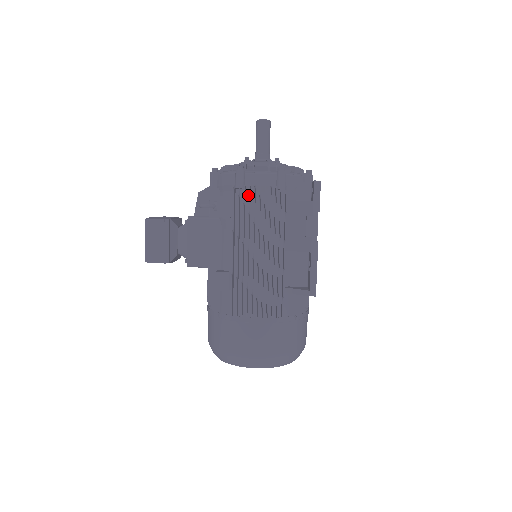
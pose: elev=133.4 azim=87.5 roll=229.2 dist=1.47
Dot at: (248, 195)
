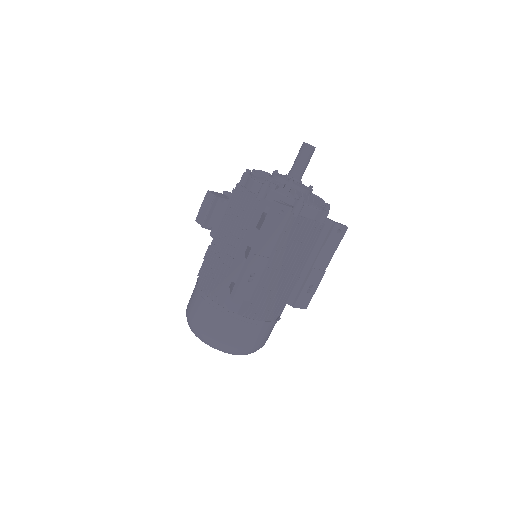
Dot at: occluded
